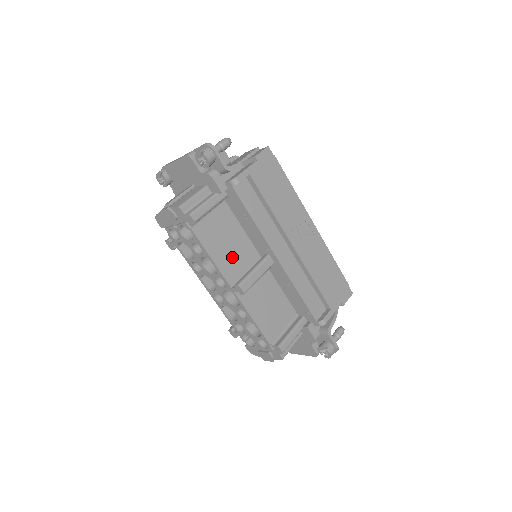
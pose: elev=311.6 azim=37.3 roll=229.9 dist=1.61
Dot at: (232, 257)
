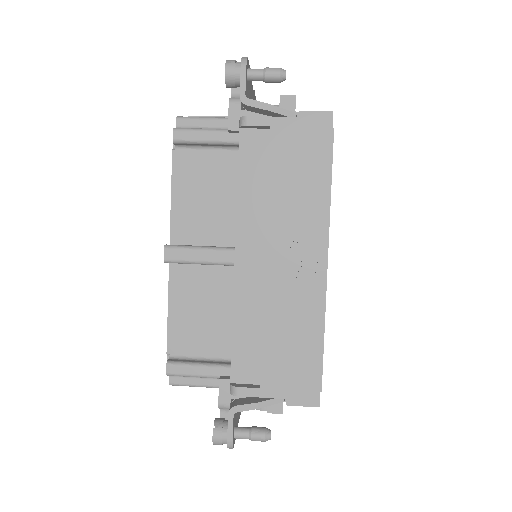
Dot at: (199, 218)
